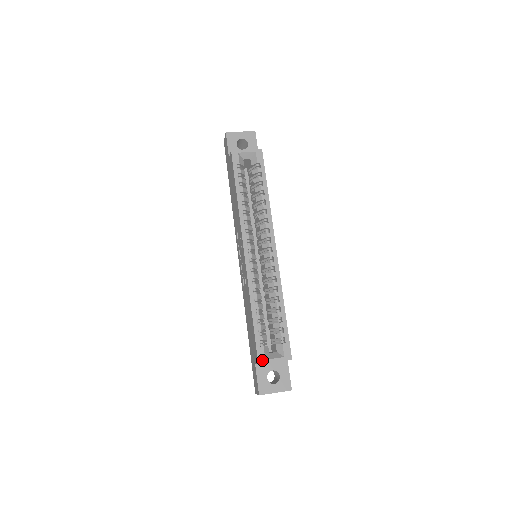
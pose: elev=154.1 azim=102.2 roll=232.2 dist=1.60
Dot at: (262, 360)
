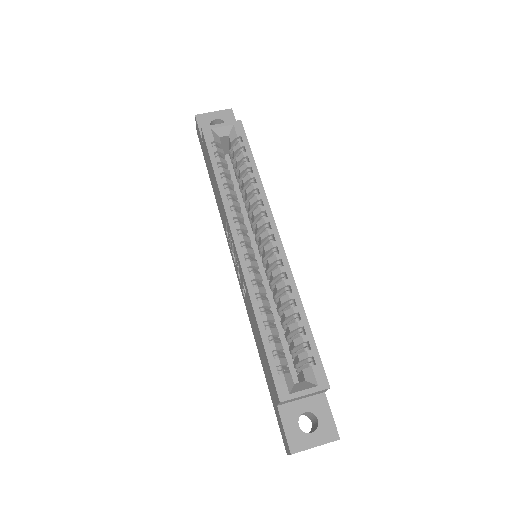
Dot at: (284, 395)
